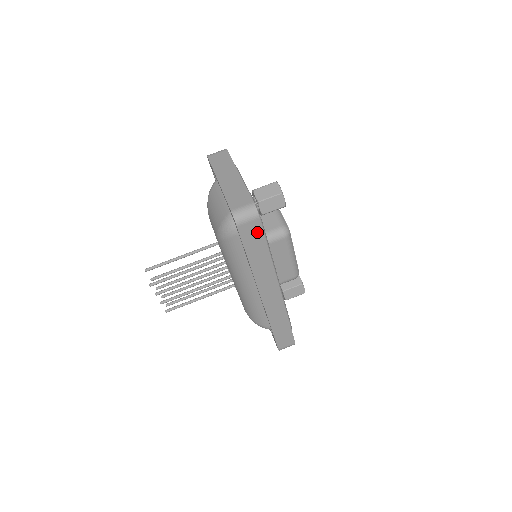
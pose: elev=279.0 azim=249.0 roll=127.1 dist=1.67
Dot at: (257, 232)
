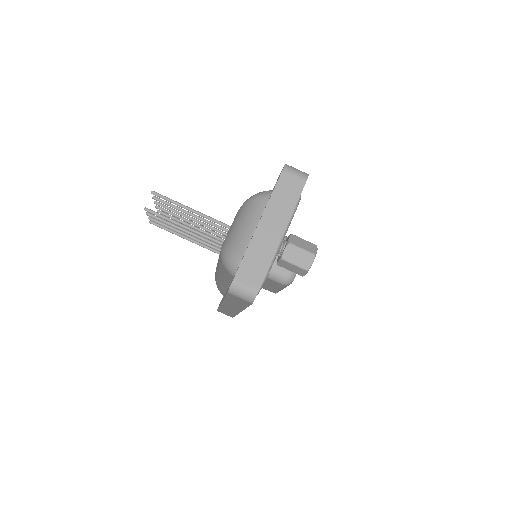
Dot at: (244, 302)
